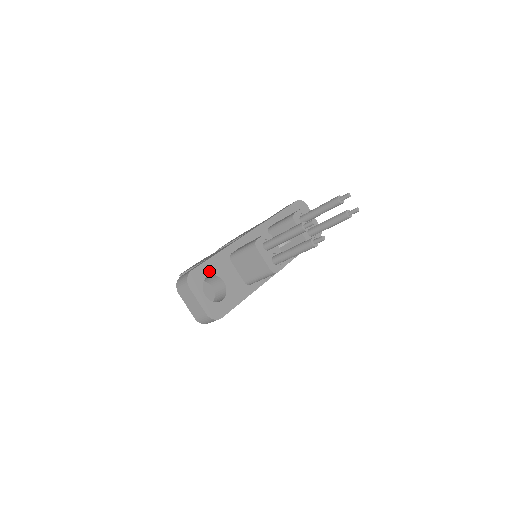
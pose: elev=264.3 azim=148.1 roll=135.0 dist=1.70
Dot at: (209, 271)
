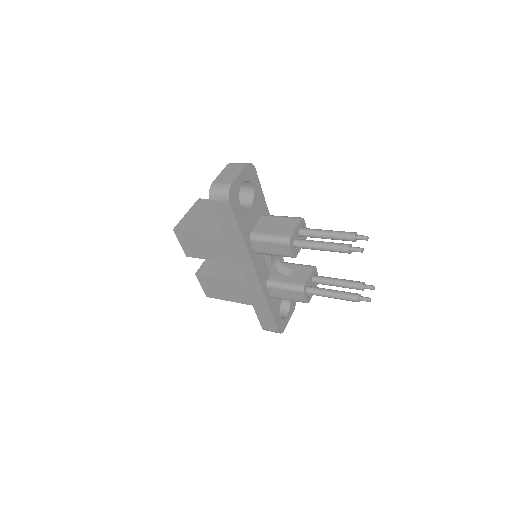
Dot at: (256, 189)
